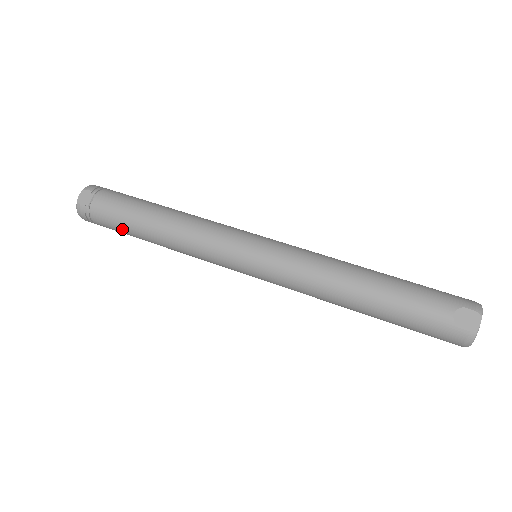
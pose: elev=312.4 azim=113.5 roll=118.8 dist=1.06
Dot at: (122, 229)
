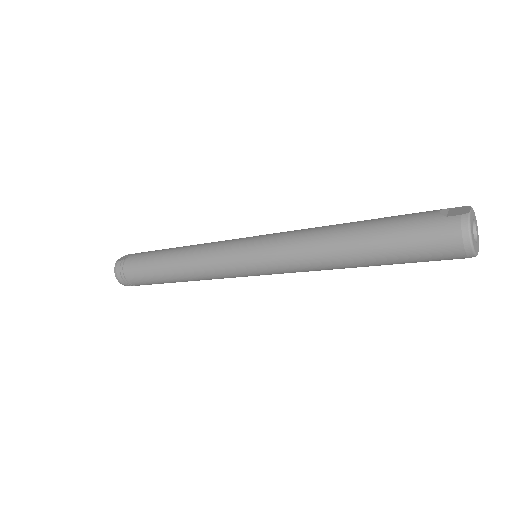
Dot at: (145, 267)
